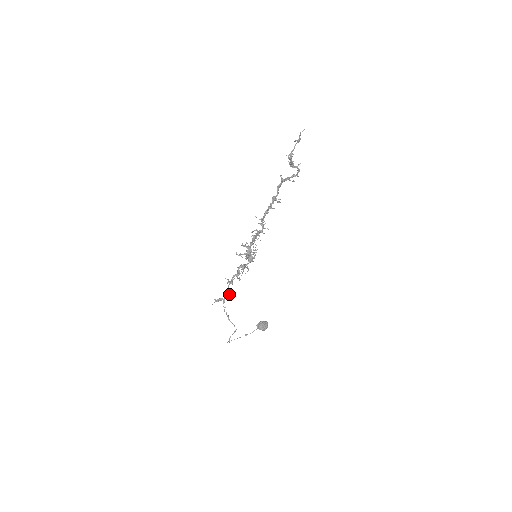
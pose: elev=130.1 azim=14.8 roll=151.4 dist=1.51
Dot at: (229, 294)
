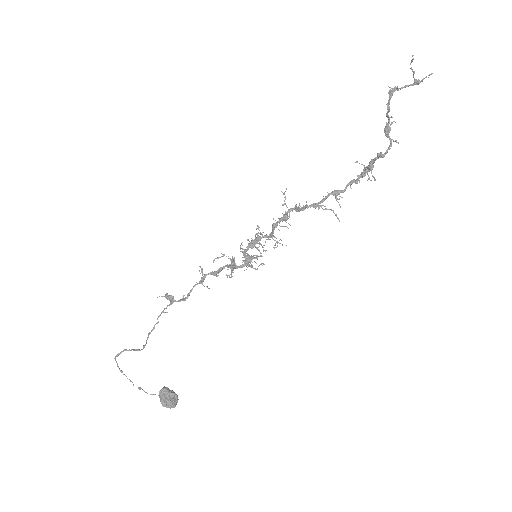
Dot at: (185, 298)
